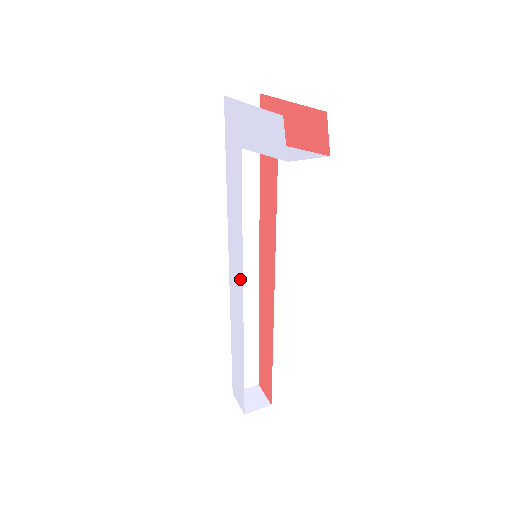
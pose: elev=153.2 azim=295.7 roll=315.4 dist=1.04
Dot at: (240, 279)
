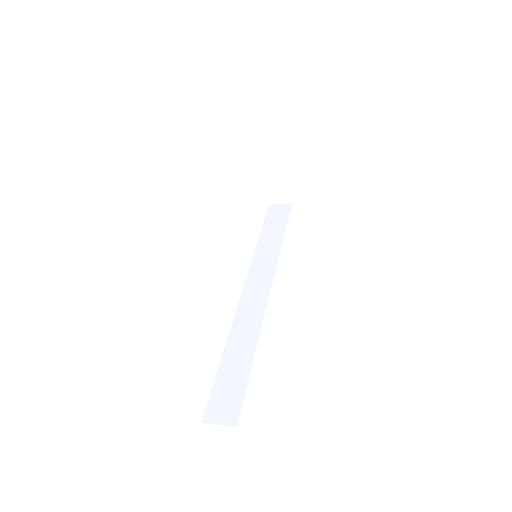
Dot at: occluded
